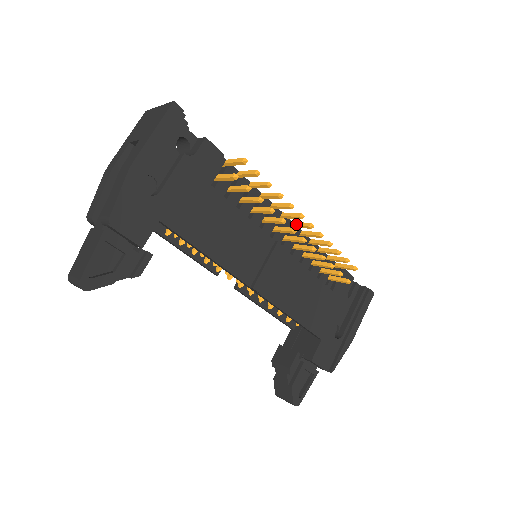
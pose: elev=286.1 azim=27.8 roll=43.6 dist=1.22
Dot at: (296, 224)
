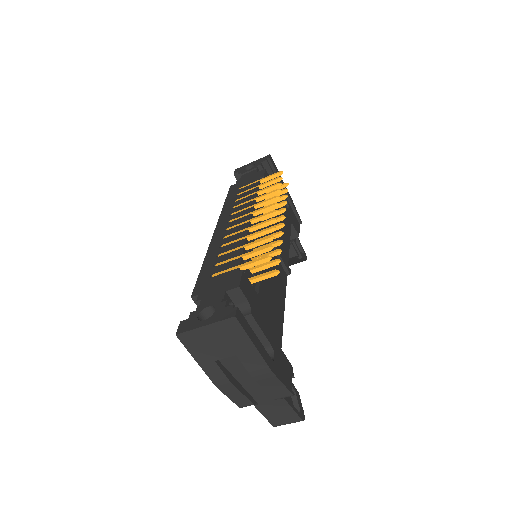
Dot at: (260, 213)
